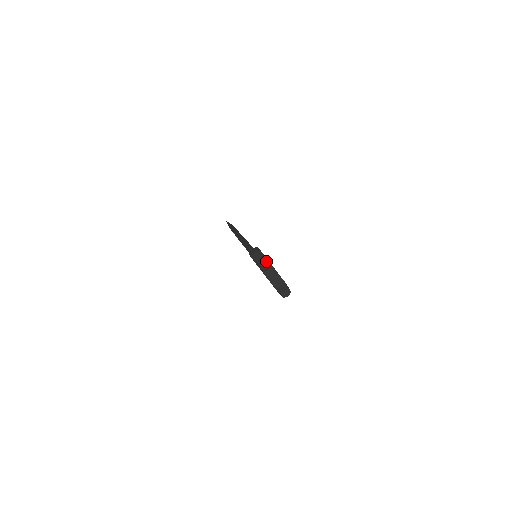
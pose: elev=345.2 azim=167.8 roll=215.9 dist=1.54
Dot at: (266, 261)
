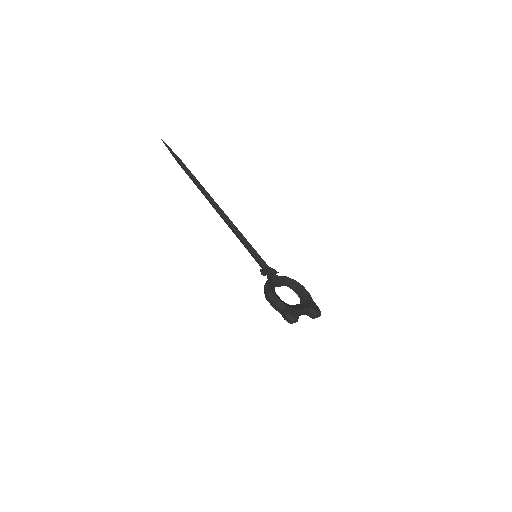
Dot at: (295, 319)
